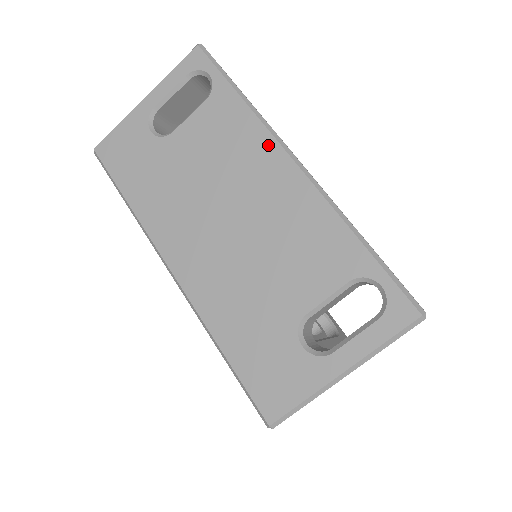
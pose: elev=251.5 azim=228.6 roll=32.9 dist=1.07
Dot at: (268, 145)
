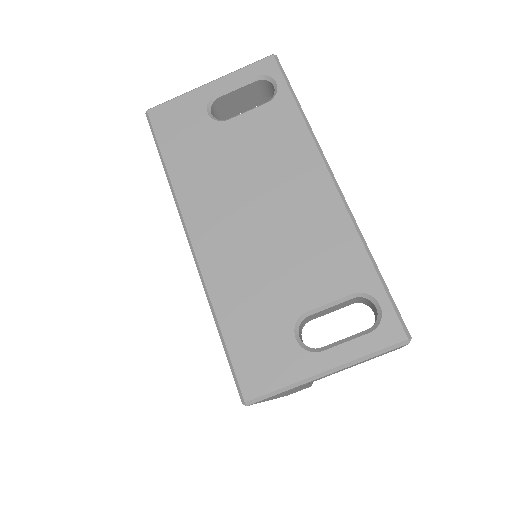
Dot at: (313, 158)
